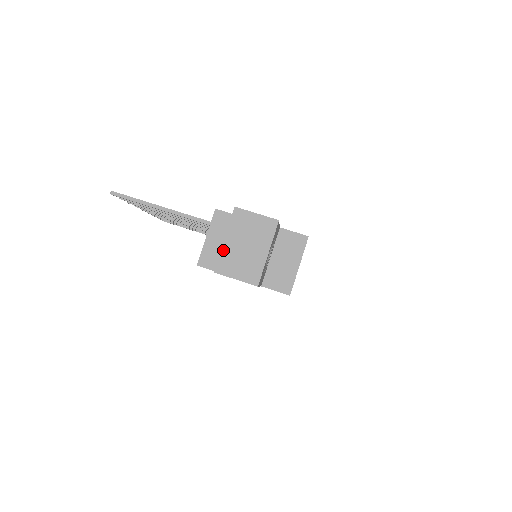
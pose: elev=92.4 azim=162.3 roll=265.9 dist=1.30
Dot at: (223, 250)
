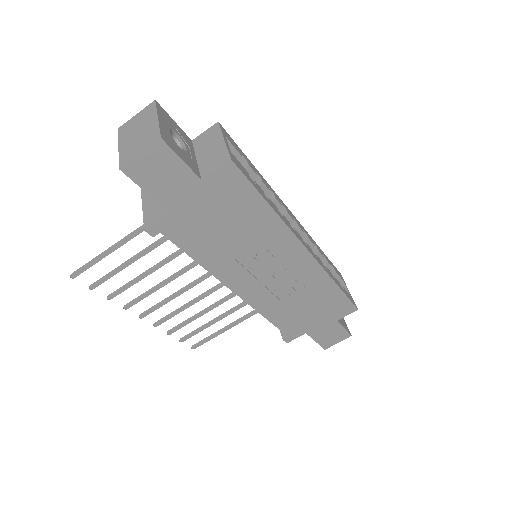
Dot at: (120, 152)
